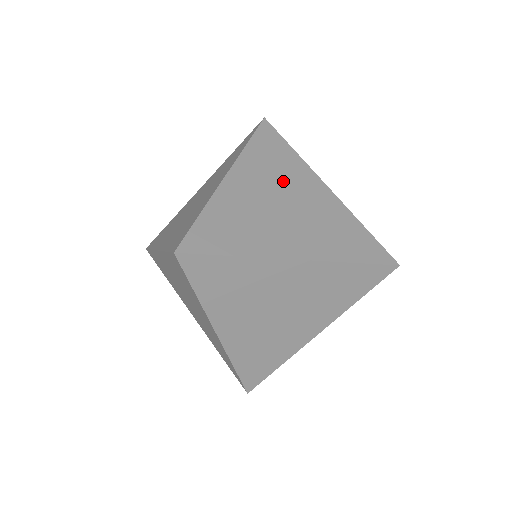
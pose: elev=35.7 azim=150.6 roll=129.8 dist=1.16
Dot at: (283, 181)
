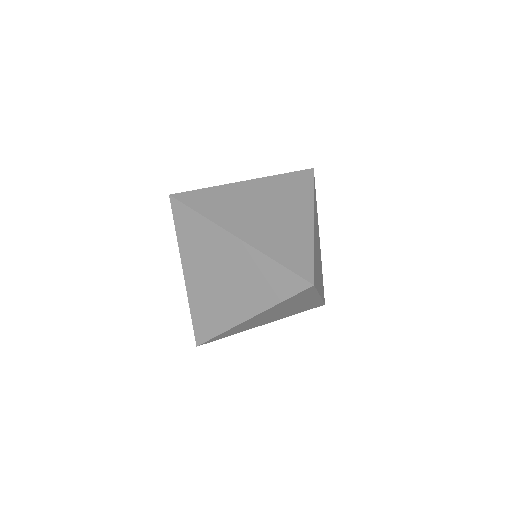
Dot at: (317, 231)
